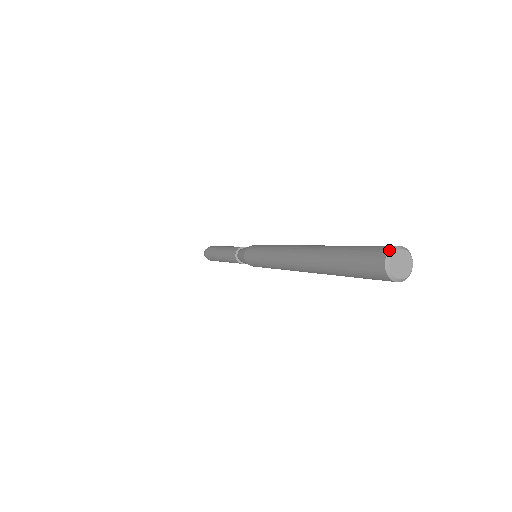
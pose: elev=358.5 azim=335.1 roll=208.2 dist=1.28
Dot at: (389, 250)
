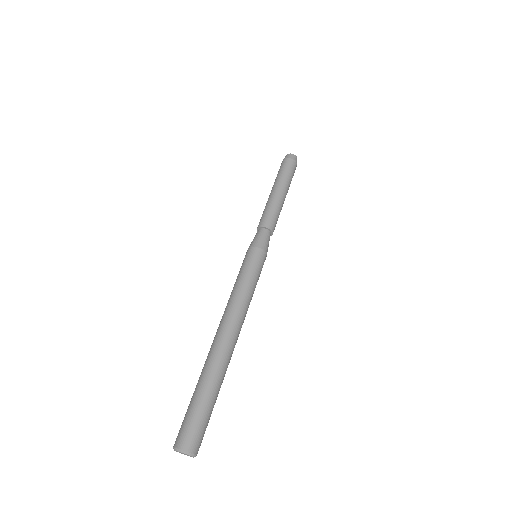
Dot at: (173, 447)
